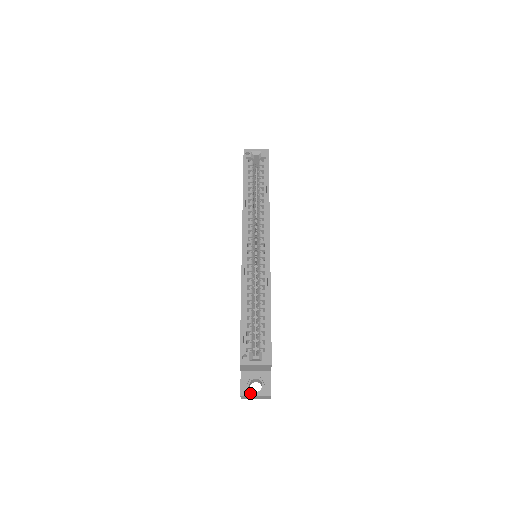
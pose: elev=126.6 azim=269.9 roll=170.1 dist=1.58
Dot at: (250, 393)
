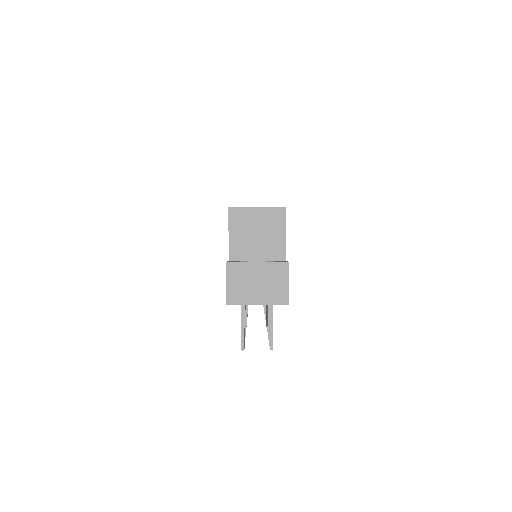
Dot at: (246, 262)
